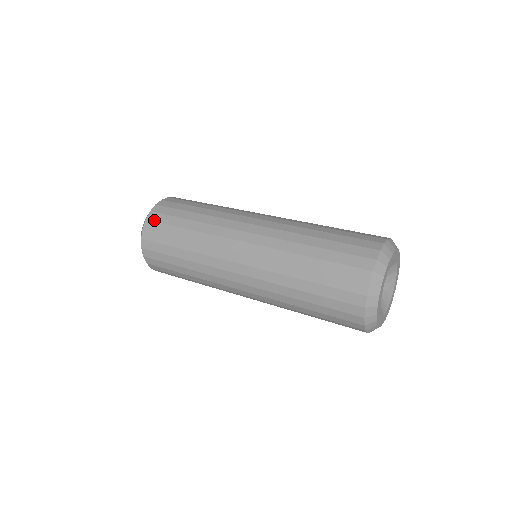
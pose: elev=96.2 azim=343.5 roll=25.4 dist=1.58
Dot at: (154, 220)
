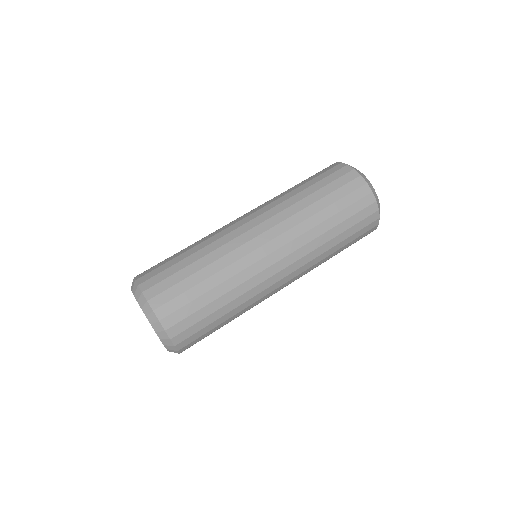
Dot at: (152, 285)
